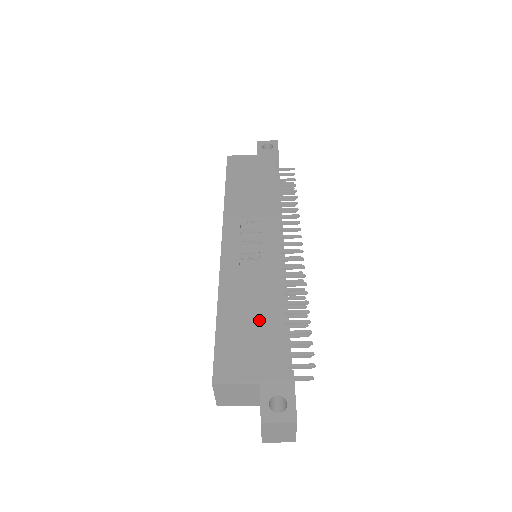
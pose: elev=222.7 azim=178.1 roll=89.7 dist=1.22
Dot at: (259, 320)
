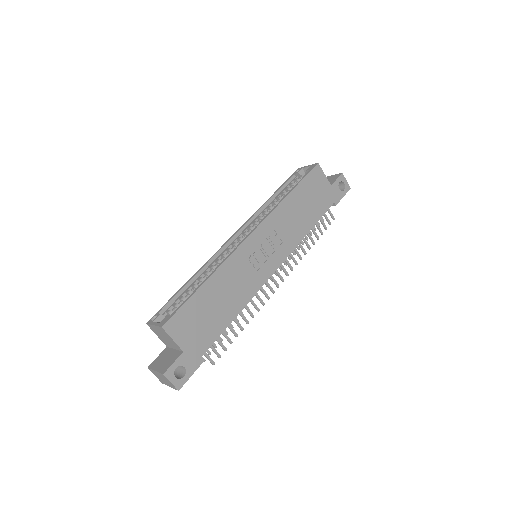
Dot at: (218, 312)
